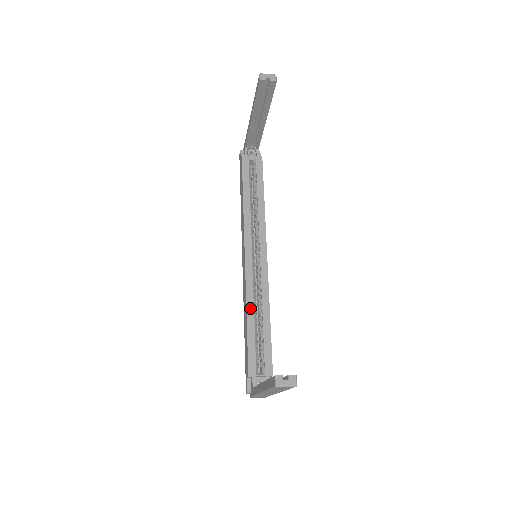
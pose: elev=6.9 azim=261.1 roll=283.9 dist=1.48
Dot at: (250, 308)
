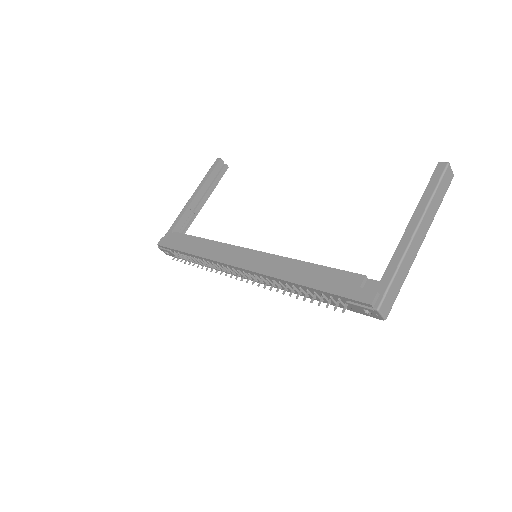
Dot at: occluded
